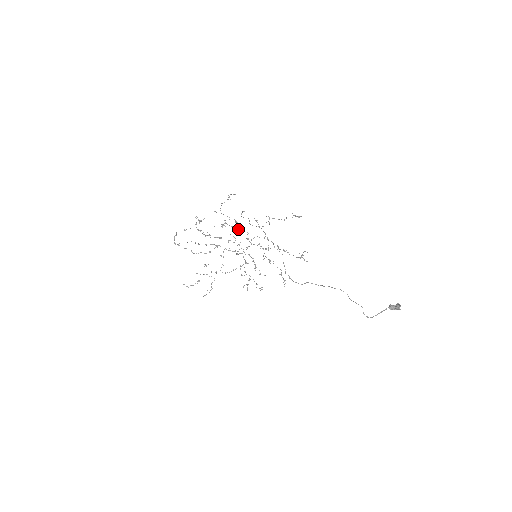
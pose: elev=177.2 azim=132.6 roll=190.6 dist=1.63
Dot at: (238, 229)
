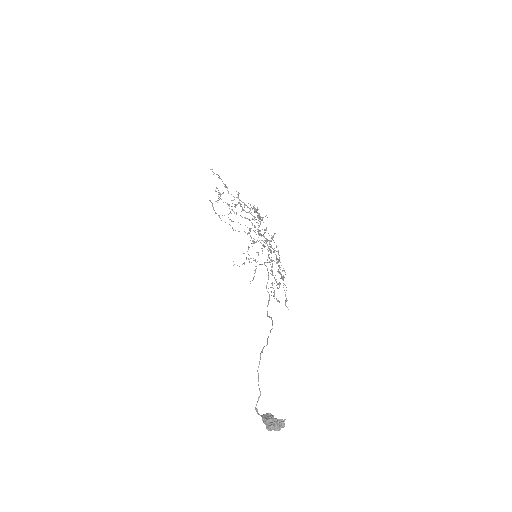
Dot at: occluded
